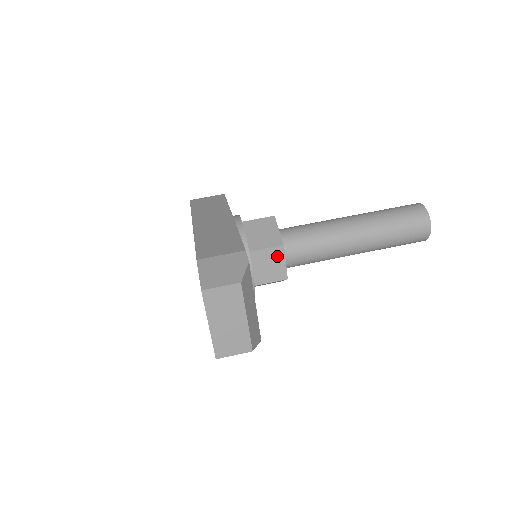
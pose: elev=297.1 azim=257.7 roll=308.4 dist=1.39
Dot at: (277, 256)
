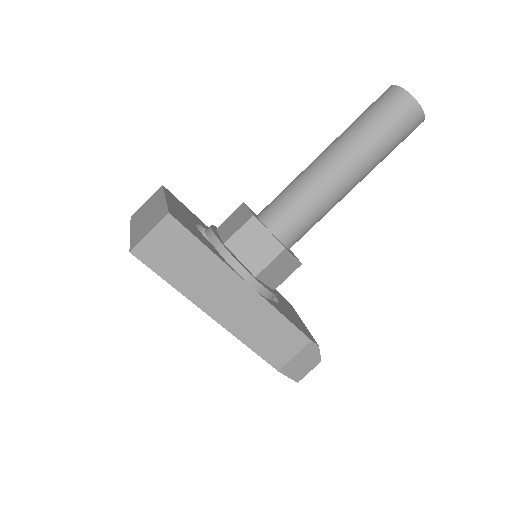
Dot at: occluded
